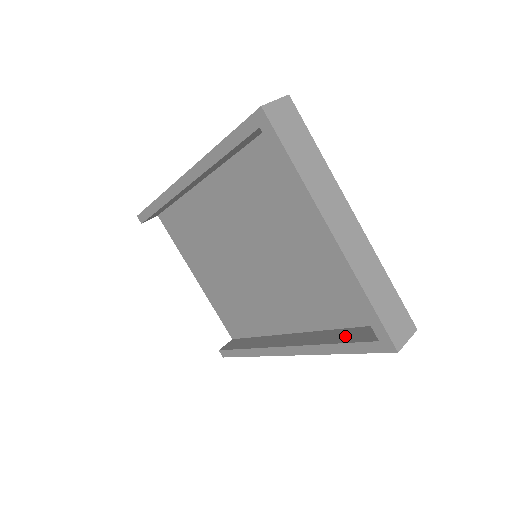
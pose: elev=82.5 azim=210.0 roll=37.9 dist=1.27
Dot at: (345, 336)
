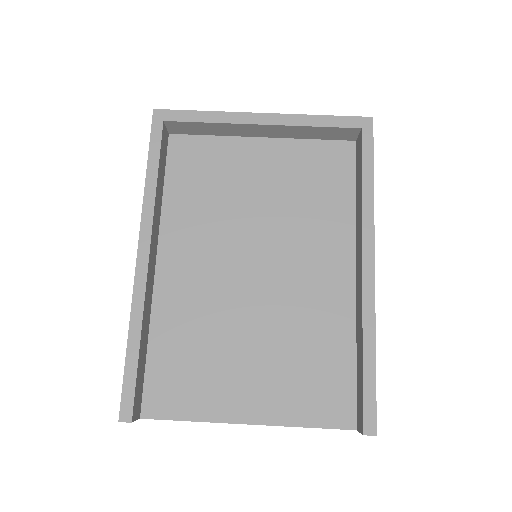
Dot at: (359, 179)
